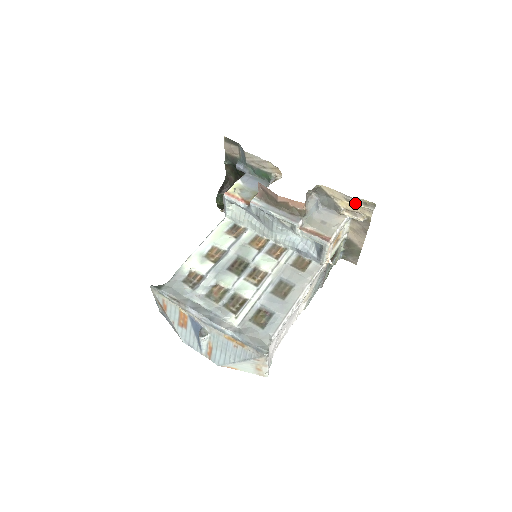
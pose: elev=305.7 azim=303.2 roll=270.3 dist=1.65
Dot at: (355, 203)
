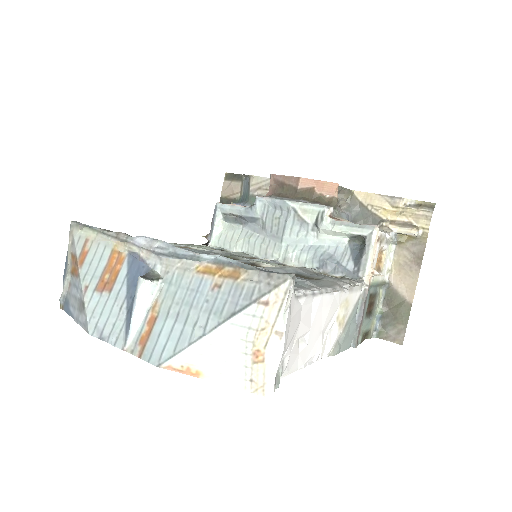
Dot at: (404, 207)
